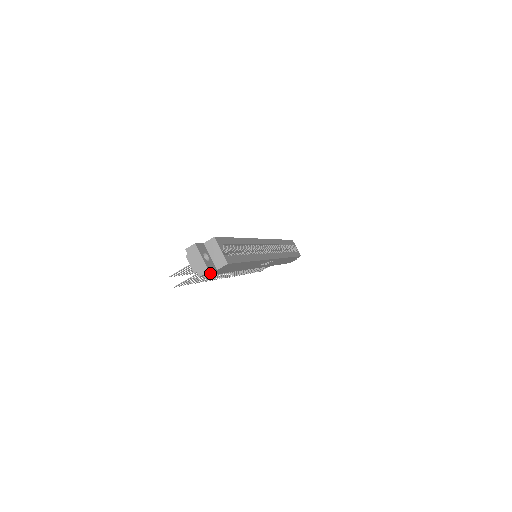
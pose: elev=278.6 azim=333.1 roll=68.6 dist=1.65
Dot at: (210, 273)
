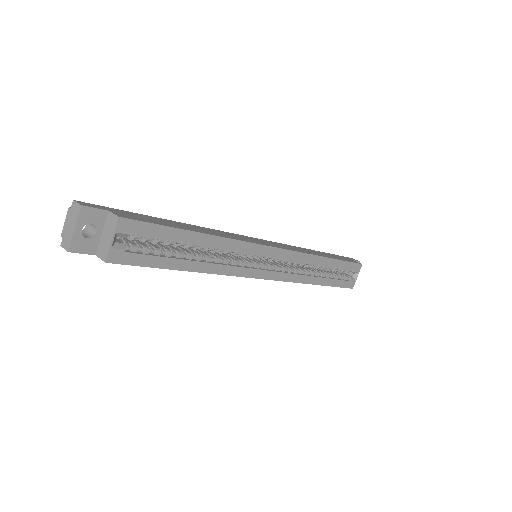
Dot at: (88, 250)
